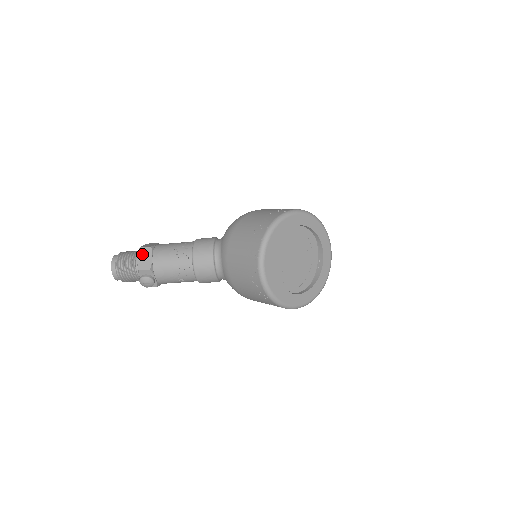
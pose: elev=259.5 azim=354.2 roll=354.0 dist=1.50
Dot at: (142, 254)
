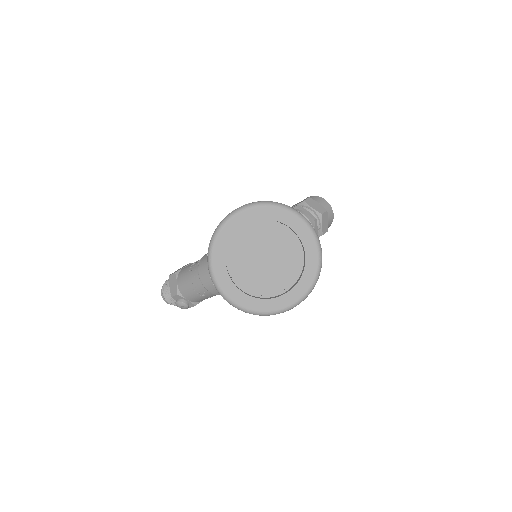
Dot at: (171, 281)
